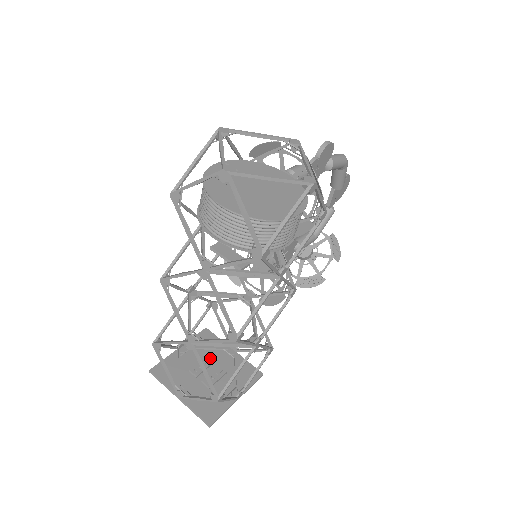
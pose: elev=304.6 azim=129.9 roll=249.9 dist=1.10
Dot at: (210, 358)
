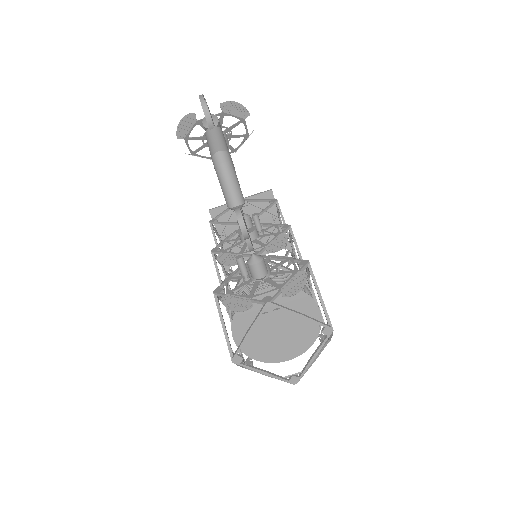
Dot at: occluded
